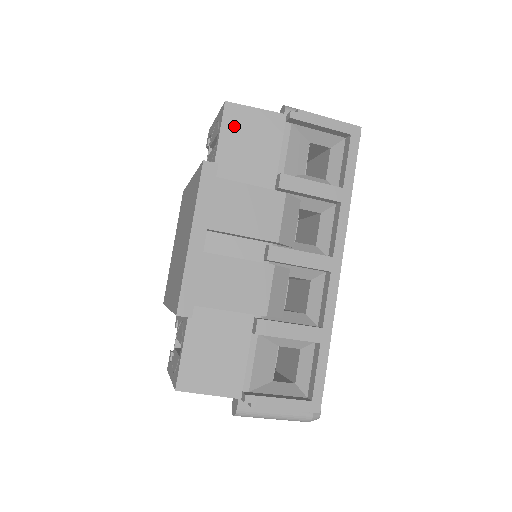
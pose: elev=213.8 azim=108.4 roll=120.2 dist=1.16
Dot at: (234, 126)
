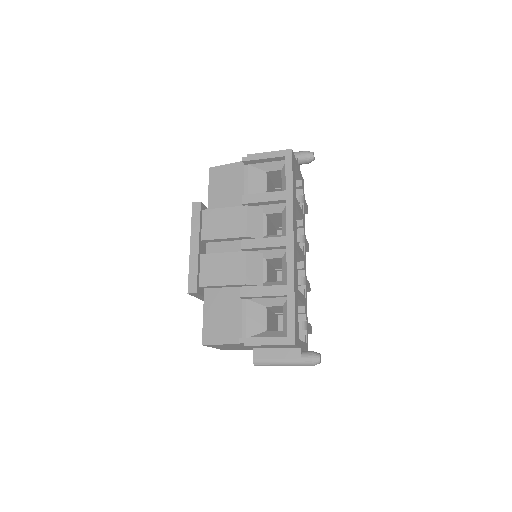
Dot at: (216, 179)
